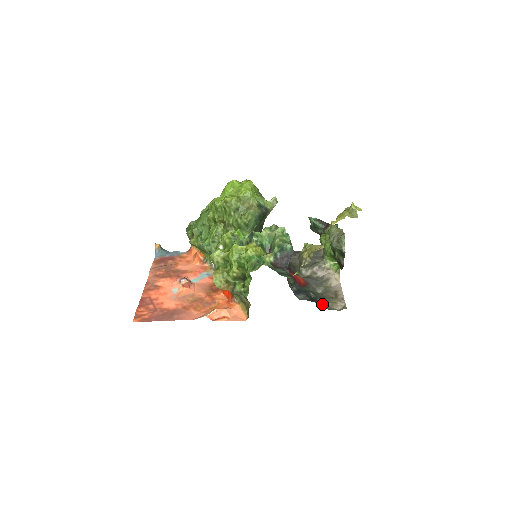
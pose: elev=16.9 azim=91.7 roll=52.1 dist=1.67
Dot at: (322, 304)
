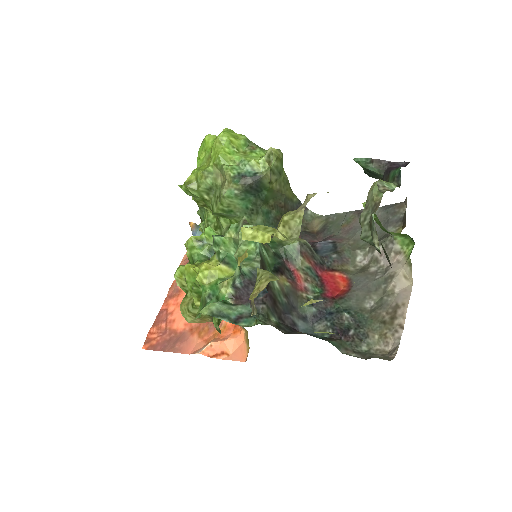
Dot at: (355, 341)
